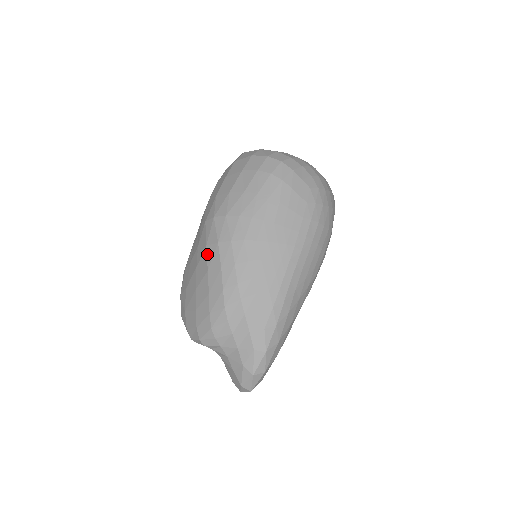
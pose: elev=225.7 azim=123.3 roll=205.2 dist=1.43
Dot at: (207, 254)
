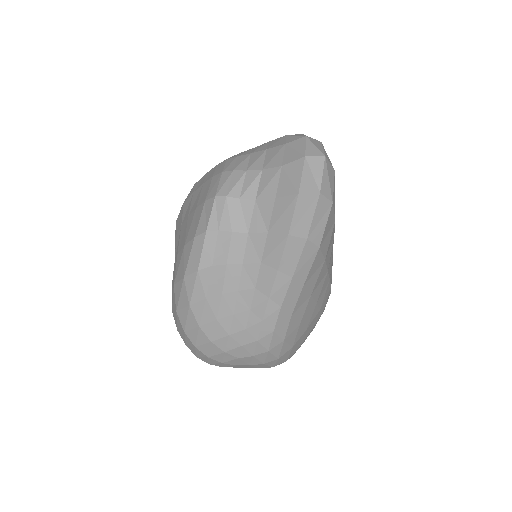
Dot at: (187, 198)
